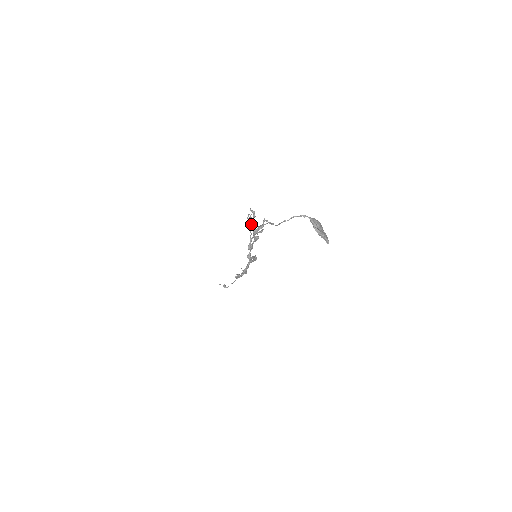
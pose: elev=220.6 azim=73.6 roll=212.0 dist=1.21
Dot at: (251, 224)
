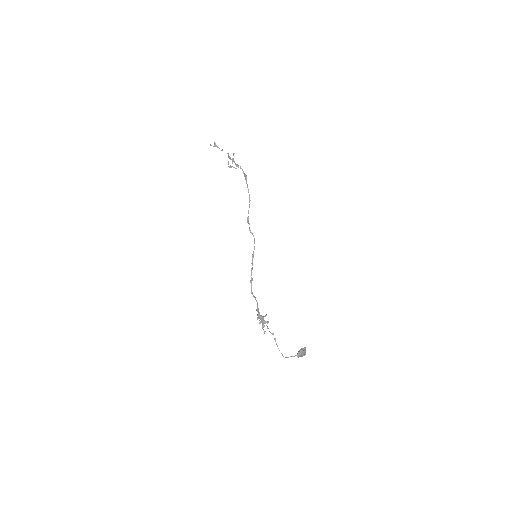
Dot at: occluded
